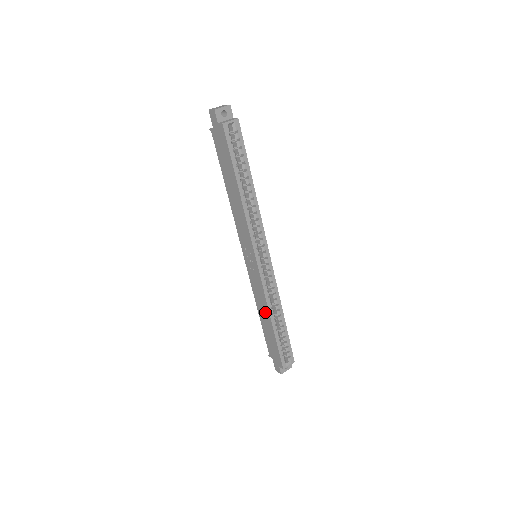
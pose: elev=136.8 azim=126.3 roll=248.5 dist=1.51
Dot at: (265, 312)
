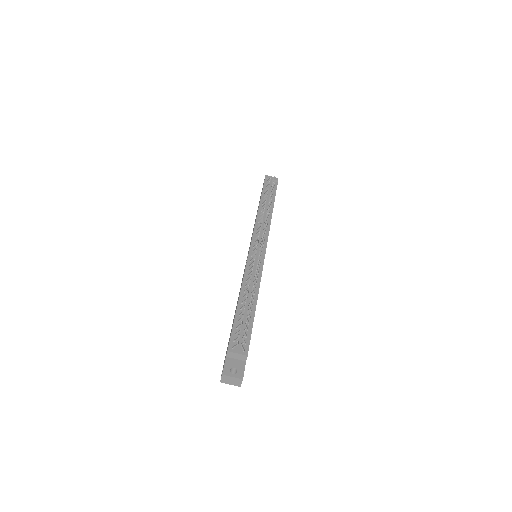
Dot at: occluded
